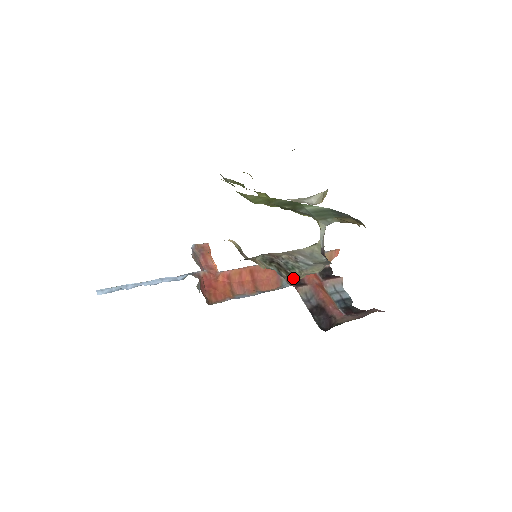
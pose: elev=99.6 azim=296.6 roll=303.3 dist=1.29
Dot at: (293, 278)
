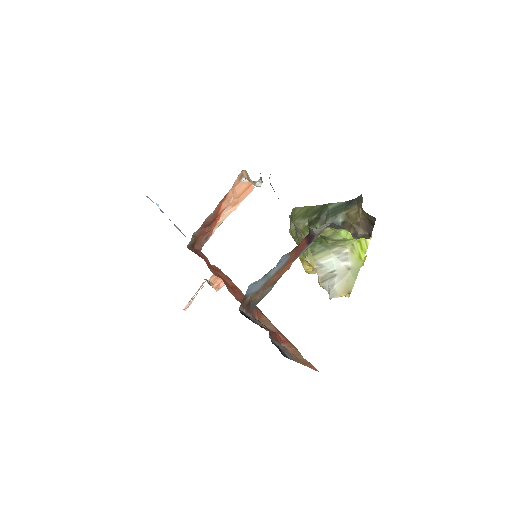
Dot at: occluded
